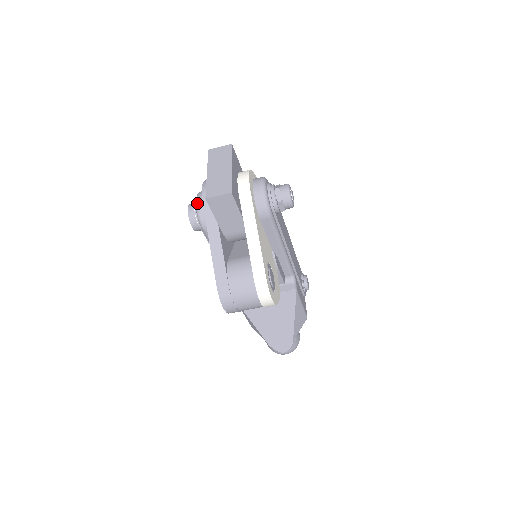
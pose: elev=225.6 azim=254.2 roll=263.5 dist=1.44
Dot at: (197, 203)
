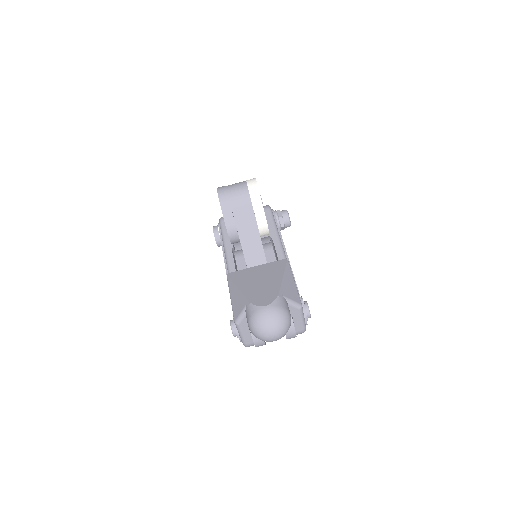
Dot at: occluded
